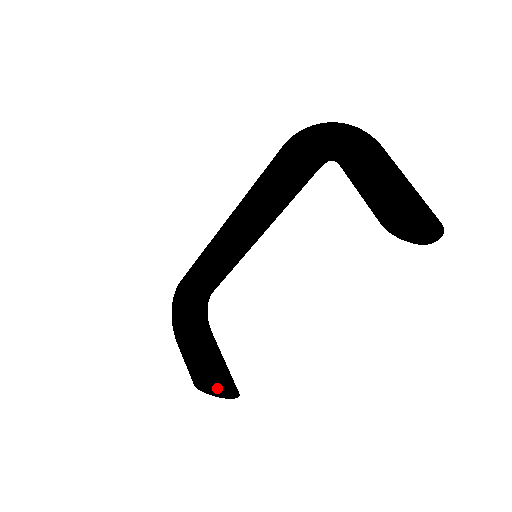
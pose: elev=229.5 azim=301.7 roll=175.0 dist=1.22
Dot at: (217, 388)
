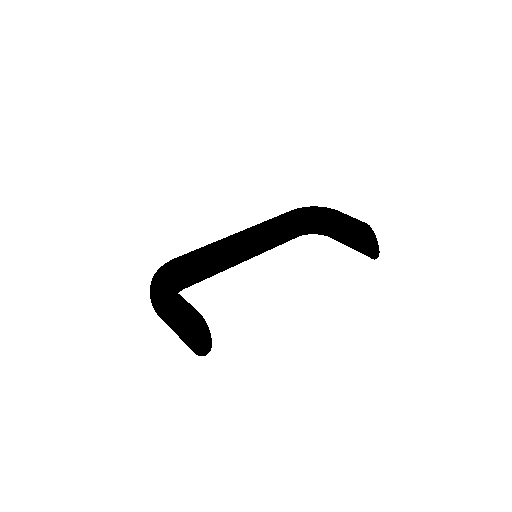
Dot at: (194, 334)
